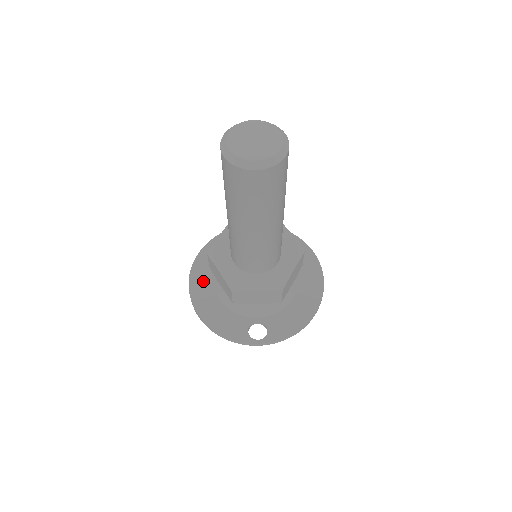
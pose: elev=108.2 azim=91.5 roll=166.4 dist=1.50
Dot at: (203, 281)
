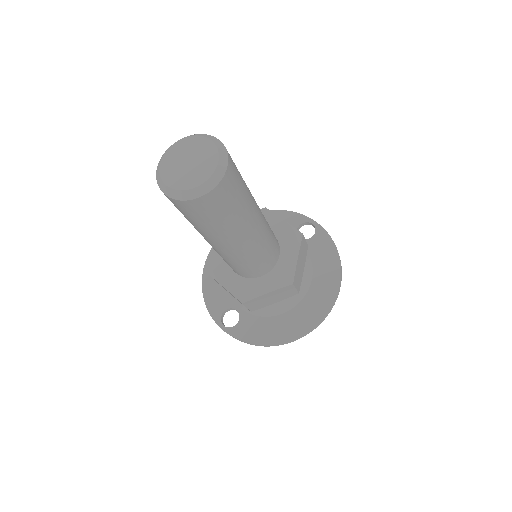
Dot at: occluded
